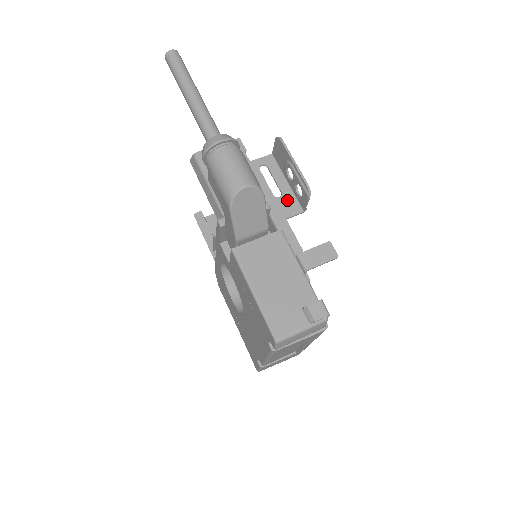
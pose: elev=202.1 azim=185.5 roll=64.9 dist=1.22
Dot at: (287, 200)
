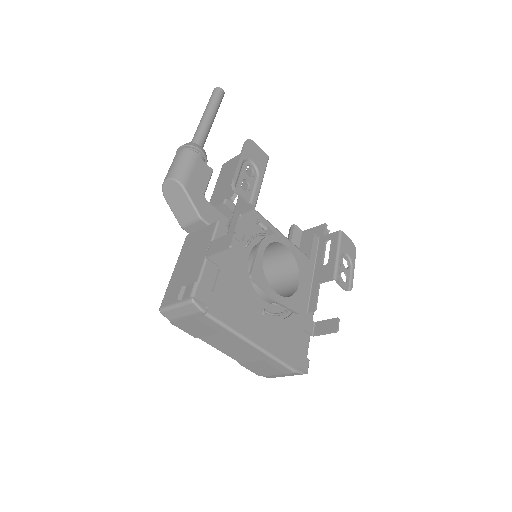
Dot at: occluded
